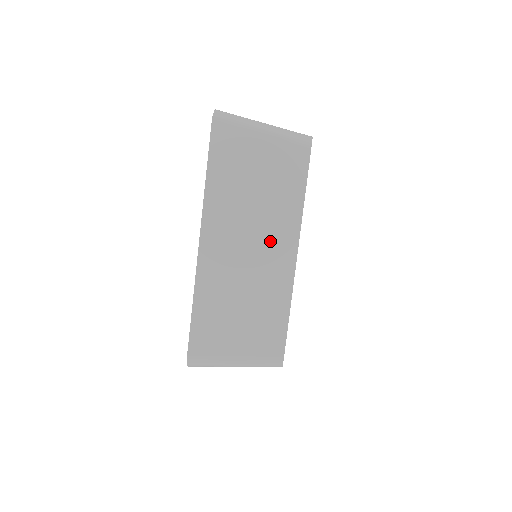
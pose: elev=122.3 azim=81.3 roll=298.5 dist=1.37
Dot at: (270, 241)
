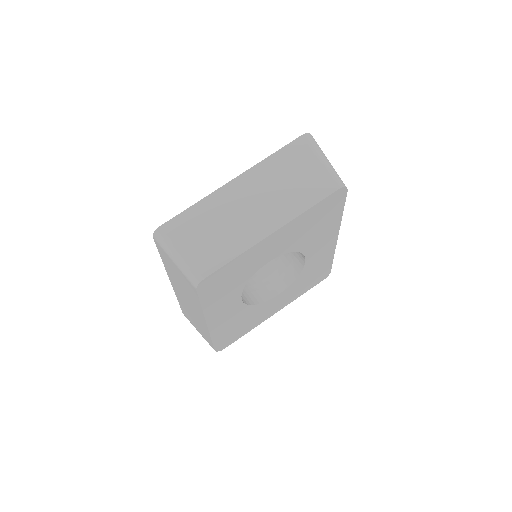
Dot at: (268, 212)
